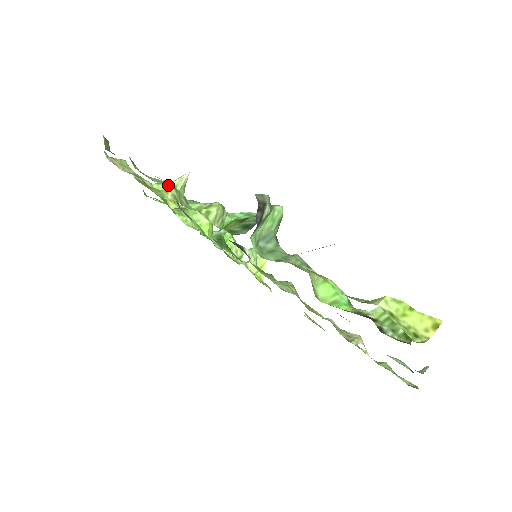
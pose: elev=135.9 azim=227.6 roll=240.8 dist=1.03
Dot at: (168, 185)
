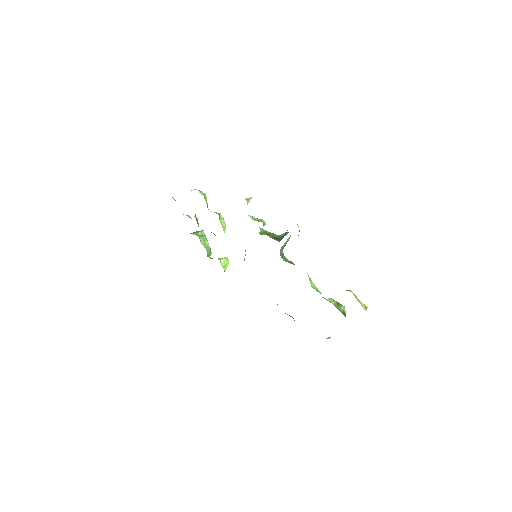
Dot at: (247, 200)
